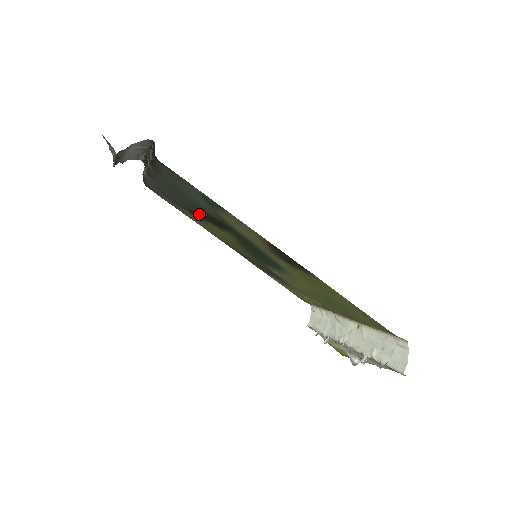
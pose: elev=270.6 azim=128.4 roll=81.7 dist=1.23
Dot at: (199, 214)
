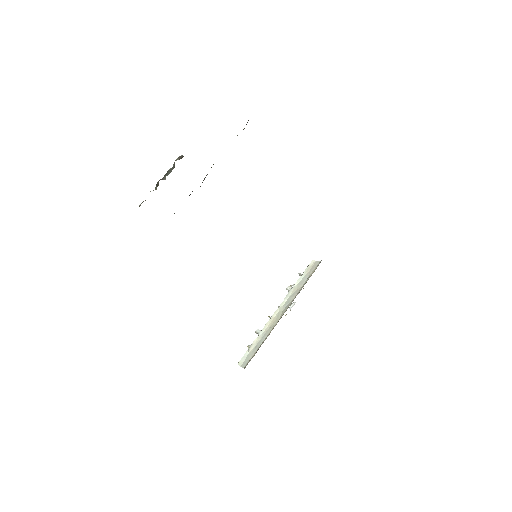
Dot at: occluded
